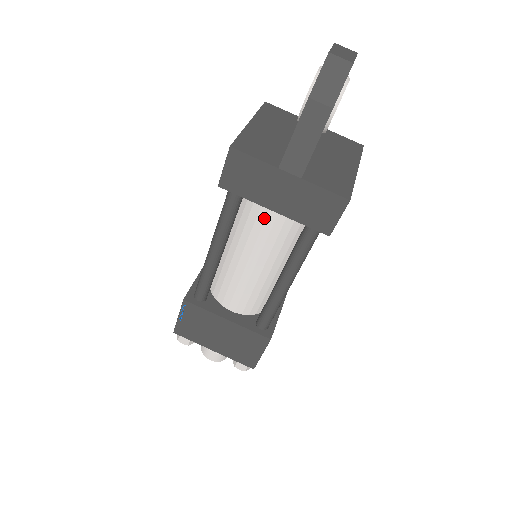
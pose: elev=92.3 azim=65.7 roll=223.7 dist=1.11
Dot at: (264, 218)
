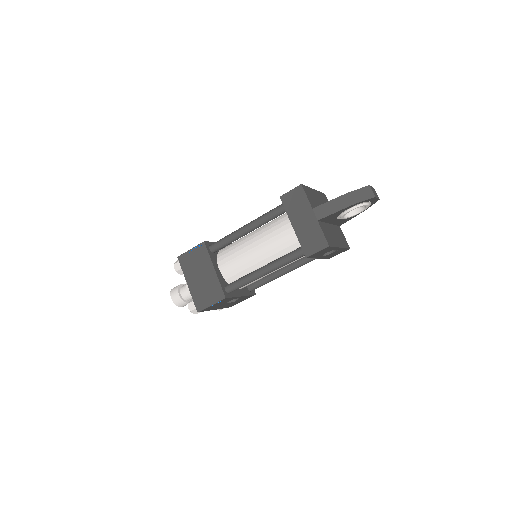
Dot at: (284, 230)
